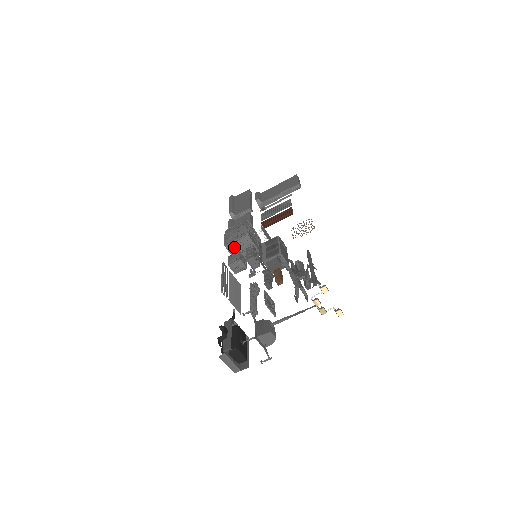
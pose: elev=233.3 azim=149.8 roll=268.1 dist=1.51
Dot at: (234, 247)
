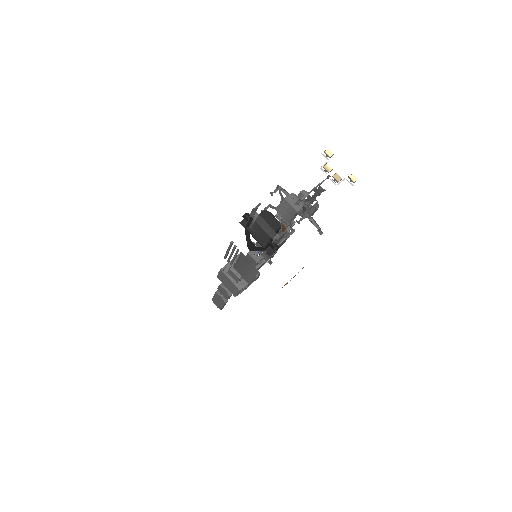
Dot at: occluded
